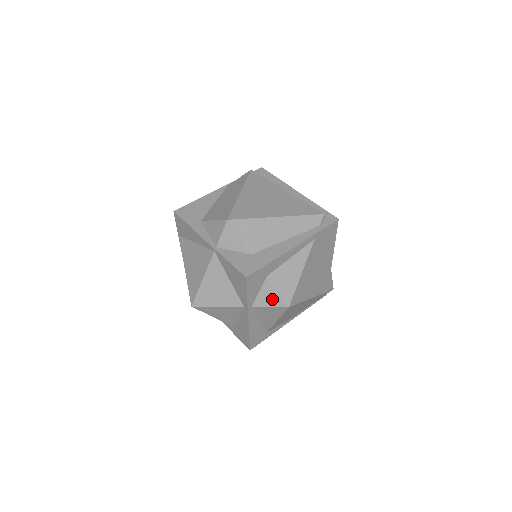
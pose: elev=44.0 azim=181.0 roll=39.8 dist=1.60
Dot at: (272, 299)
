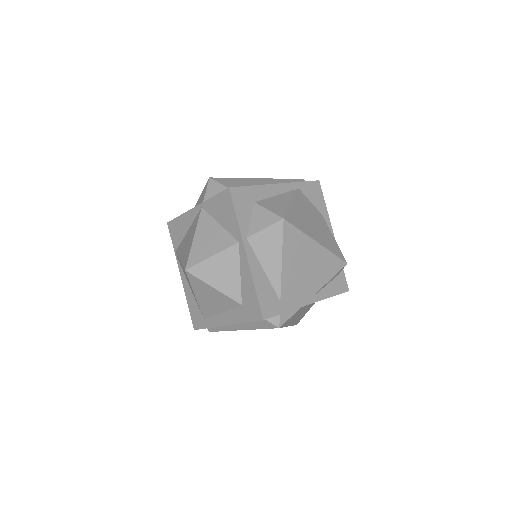
Dot at: (265, 220)
